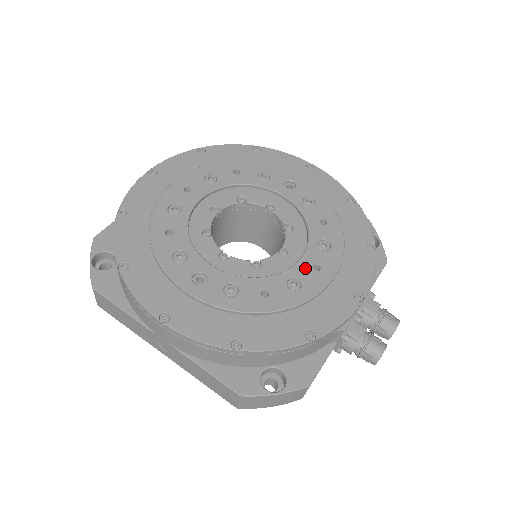
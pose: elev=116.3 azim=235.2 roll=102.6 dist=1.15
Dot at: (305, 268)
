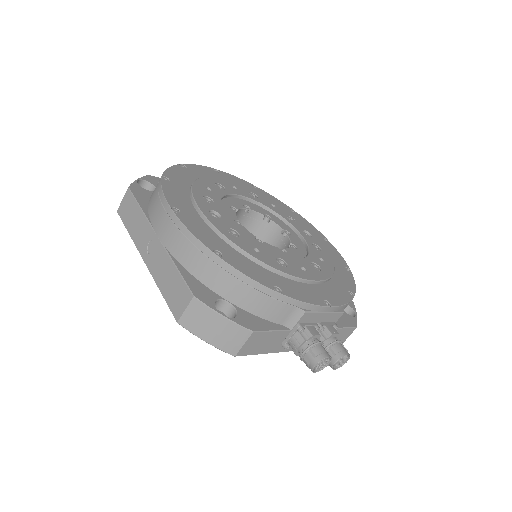
Dot at: (295, 263)
